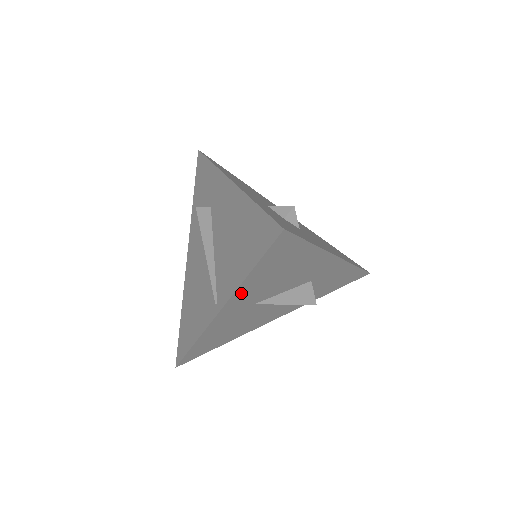
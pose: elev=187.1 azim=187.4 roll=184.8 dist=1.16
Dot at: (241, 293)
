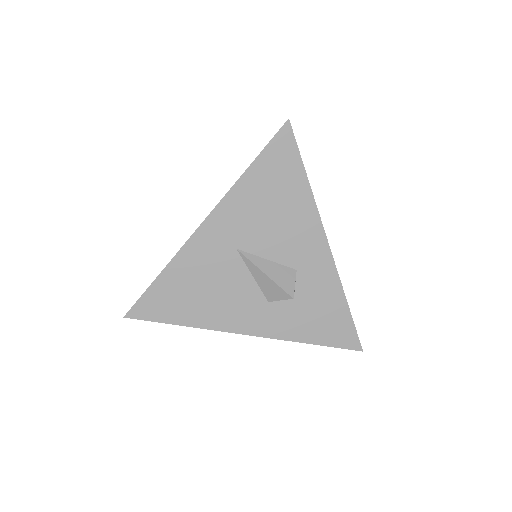
Dot at: (232, 202)
